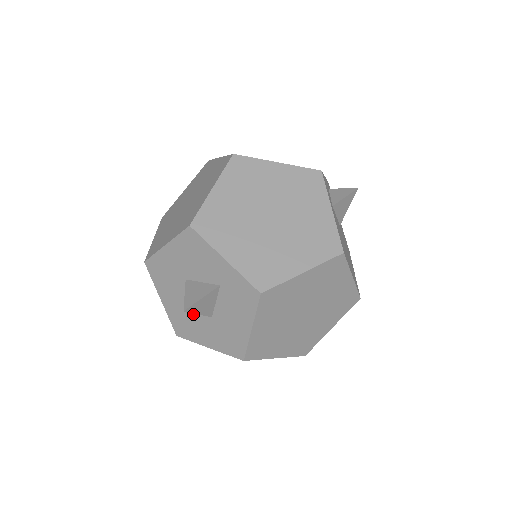
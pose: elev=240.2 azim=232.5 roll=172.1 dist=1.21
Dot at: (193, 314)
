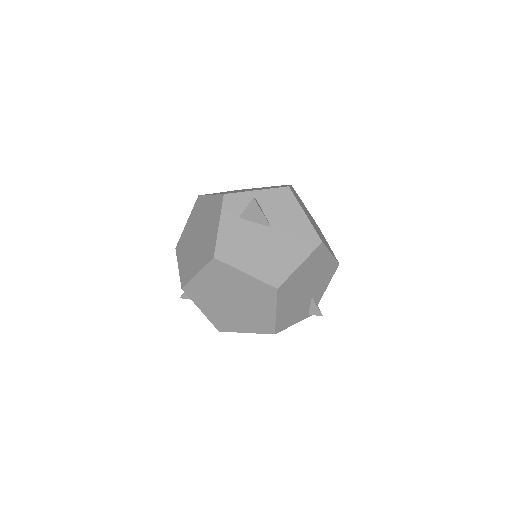
Dot at: occluded
